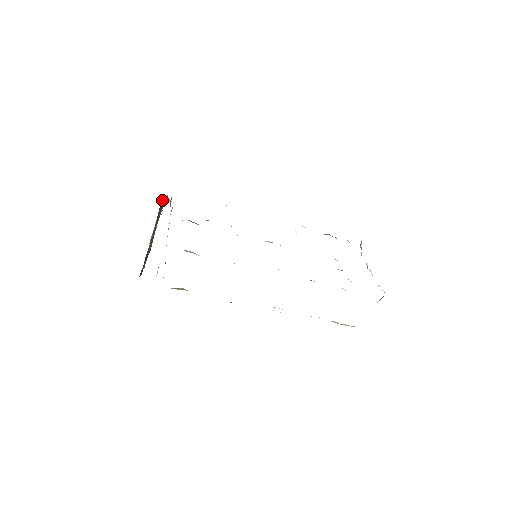
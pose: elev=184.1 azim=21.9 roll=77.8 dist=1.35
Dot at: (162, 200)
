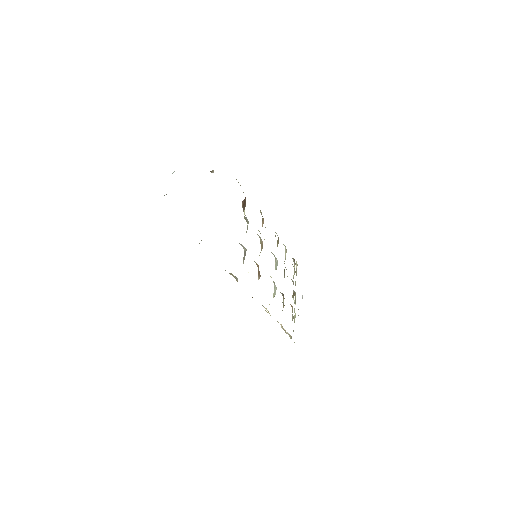
Dot at: occluded
